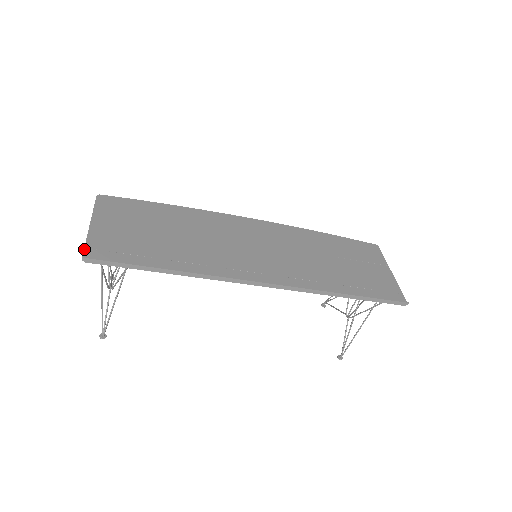
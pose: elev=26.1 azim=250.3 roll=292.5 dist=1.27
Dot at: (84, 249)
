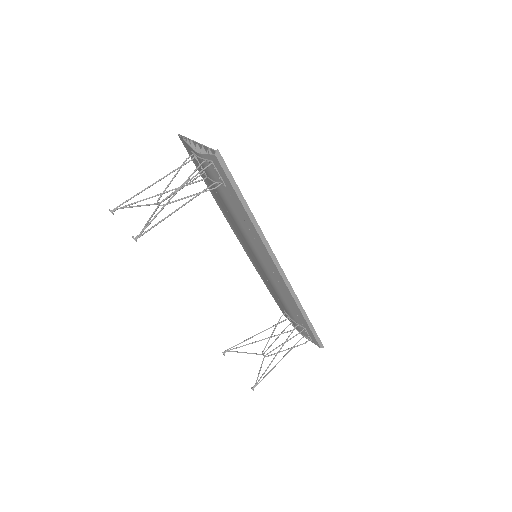
Dot at: (210, 148)
